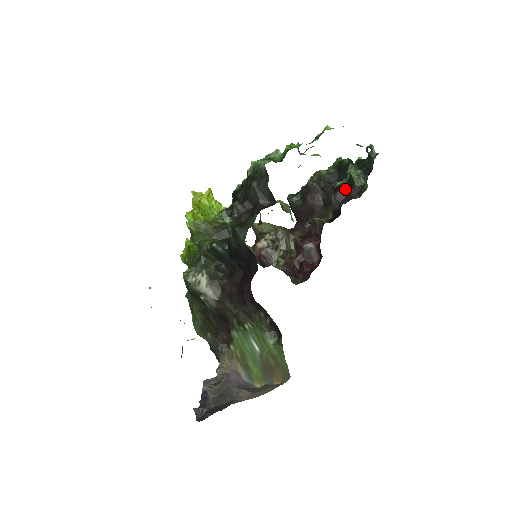
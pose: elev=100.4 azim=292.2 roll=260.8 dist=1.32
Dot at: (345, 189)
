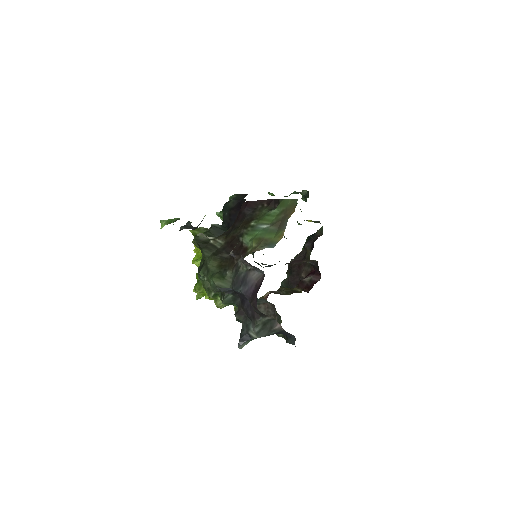
Dot at: occluded
